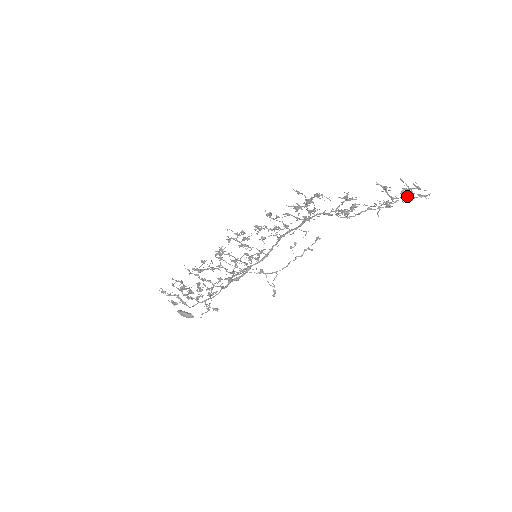
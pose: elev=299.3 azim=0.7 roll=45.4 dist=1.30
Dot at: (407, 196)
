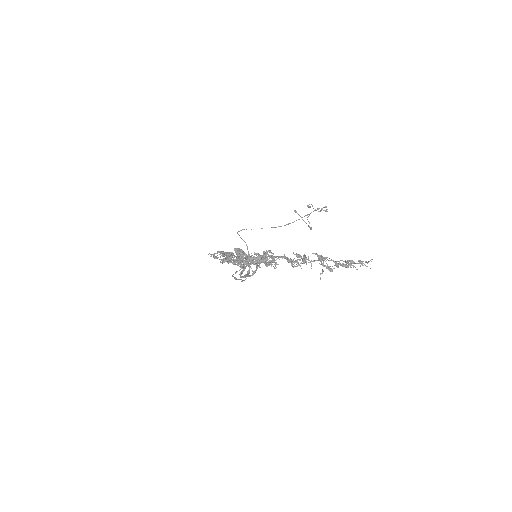
Dot at: (349, 260)
